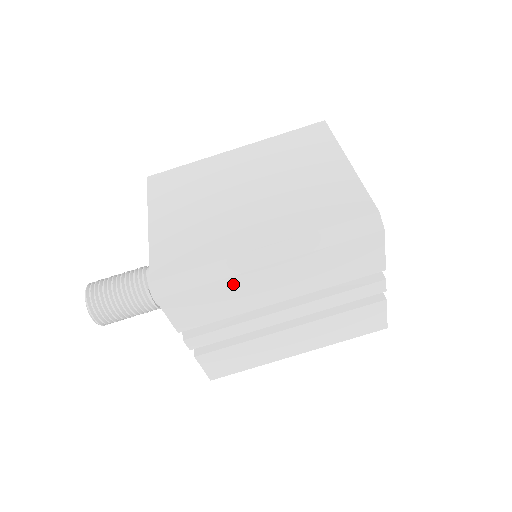
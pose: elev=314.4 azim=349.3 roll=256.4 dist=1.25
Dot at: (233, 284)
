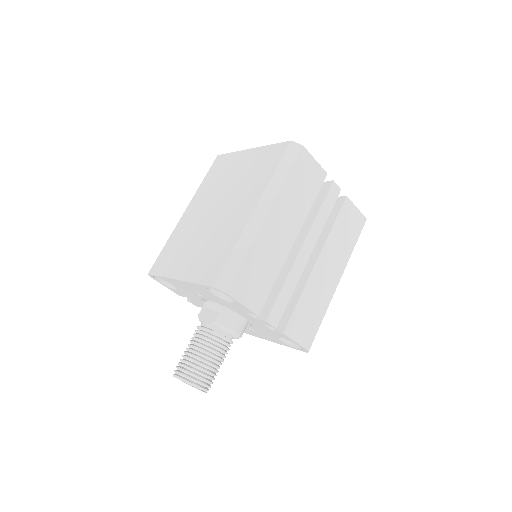
Dot at: (259, 246)
